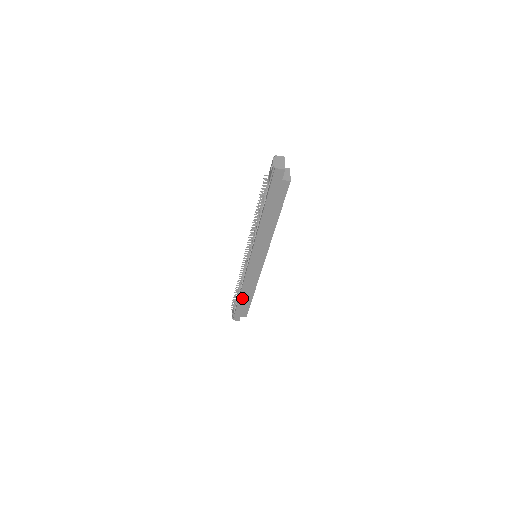
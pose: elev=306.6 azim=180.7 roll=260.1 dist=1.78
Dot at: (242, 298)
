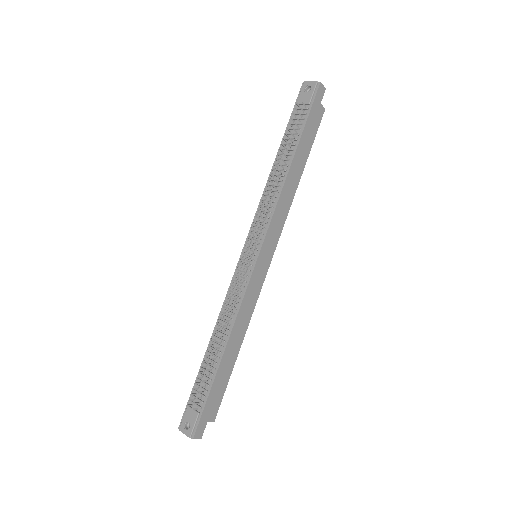
Dot at: (224, 360)
